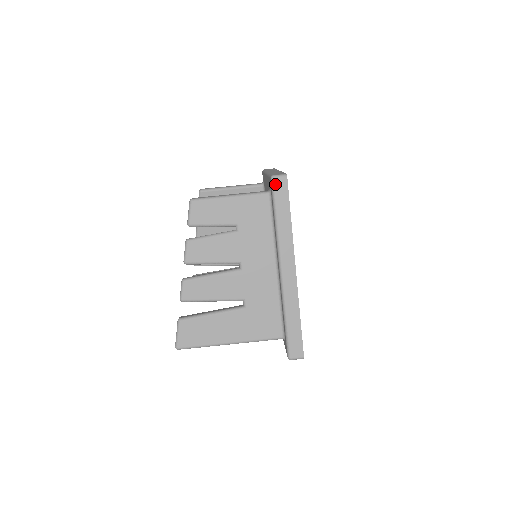
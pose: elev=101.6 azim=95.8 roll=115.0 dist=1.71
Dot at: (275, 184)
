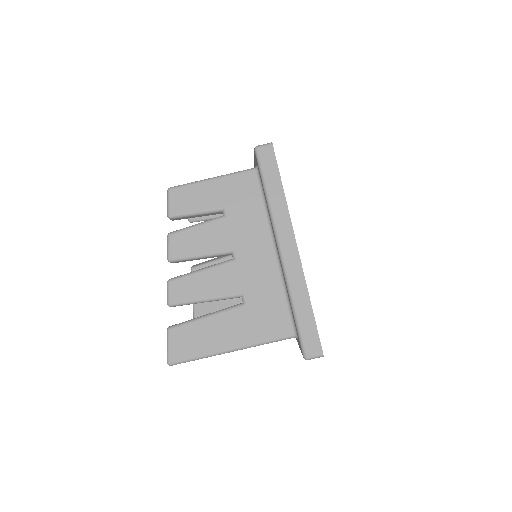
Dot at: (260, 155)
